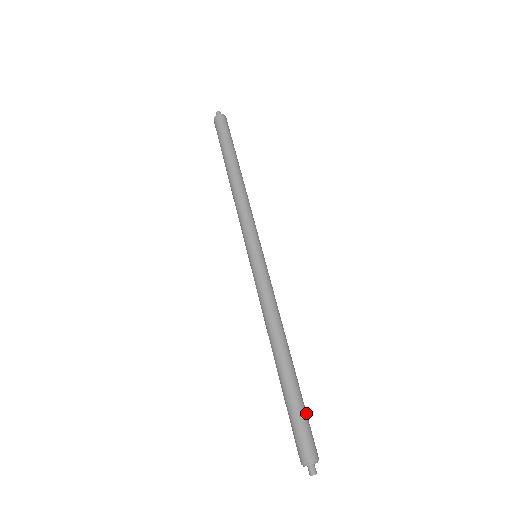
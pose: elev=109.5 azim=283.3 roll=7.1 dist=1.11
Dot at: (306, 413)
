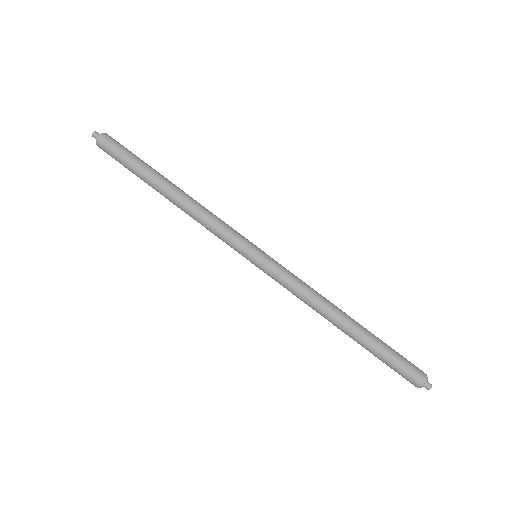
Dot at: (394, 354)
